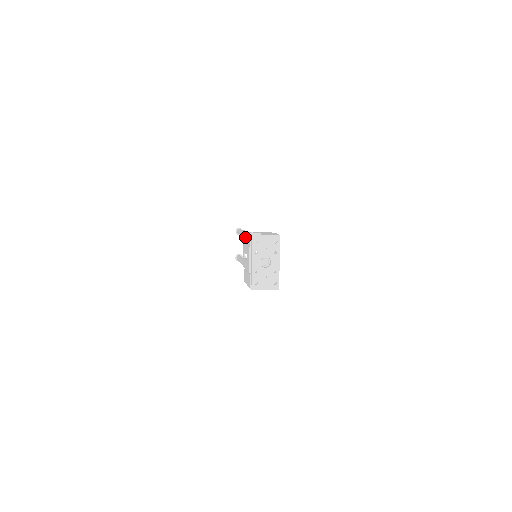
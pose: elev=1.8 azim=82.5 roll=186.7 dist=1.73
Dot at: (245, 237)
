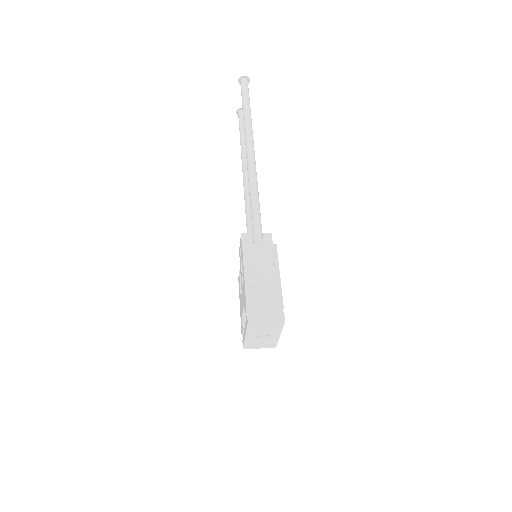
Dot at: (242, 259)
